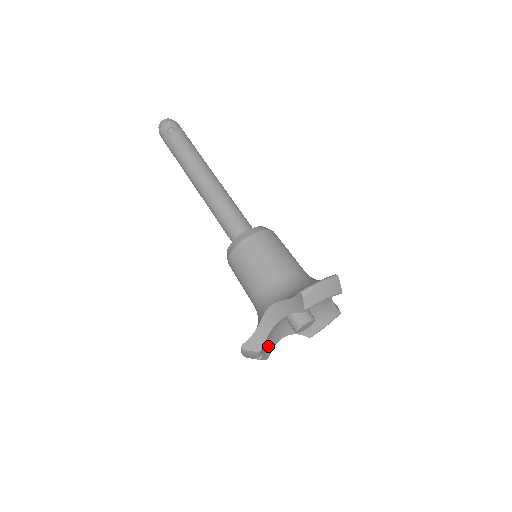
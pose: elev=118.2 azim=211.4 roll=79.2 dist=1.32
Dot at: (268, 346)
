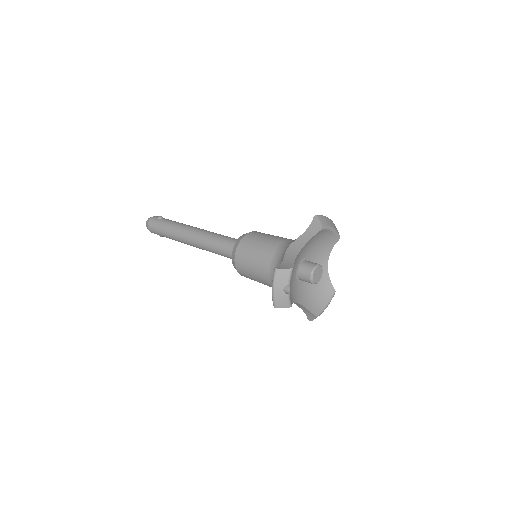
Dot at: (290, 294)
